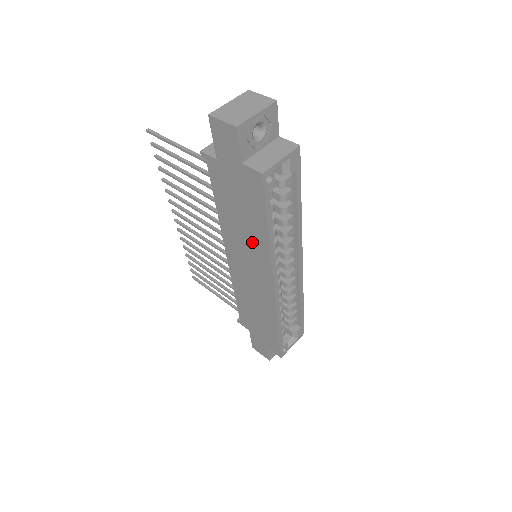
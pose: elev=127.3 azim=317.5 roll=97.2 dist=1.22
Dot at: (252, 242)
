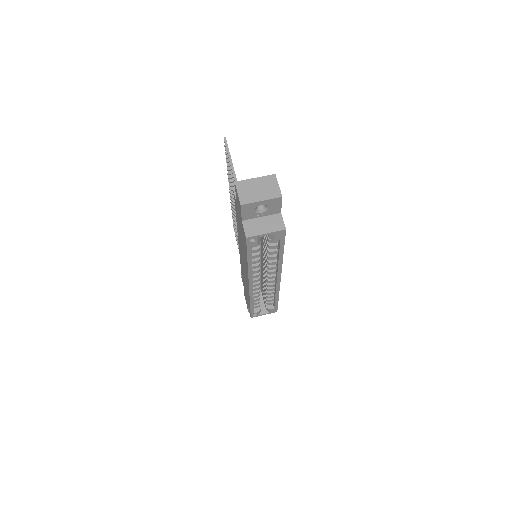
Dot at: (244, 255)
